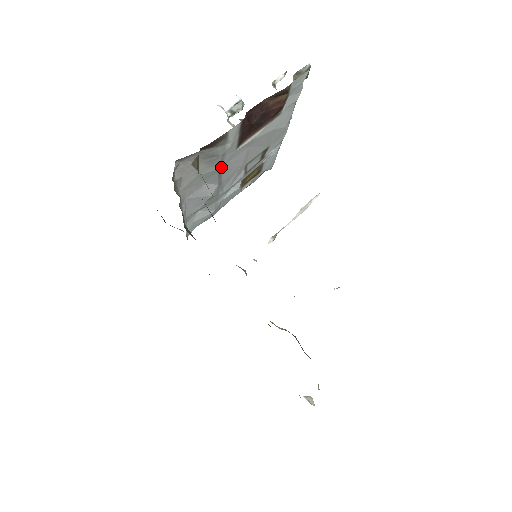
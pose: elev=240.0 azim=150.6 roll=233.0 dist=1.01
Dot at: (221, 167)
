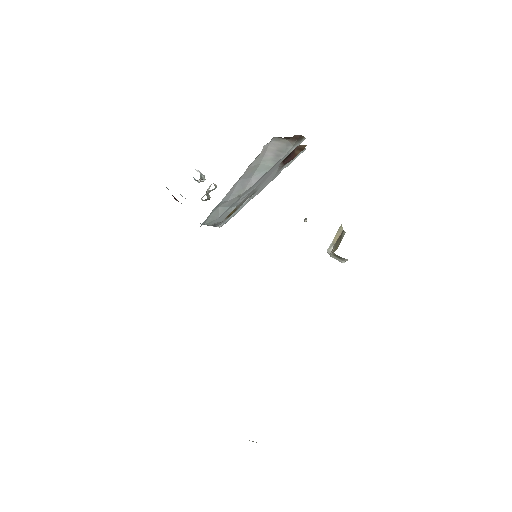
Dot at: (272, 167)
